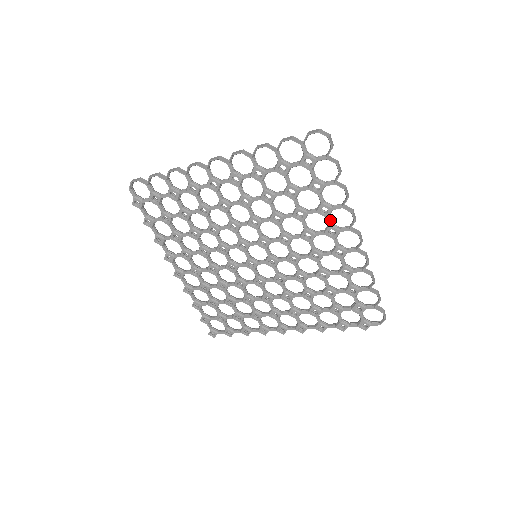
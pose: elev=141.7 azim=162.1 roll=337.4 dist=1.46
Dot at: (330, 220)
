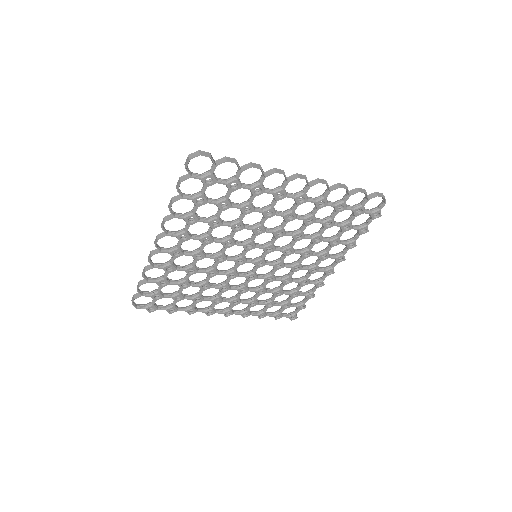
Dot at: (269, 190)
